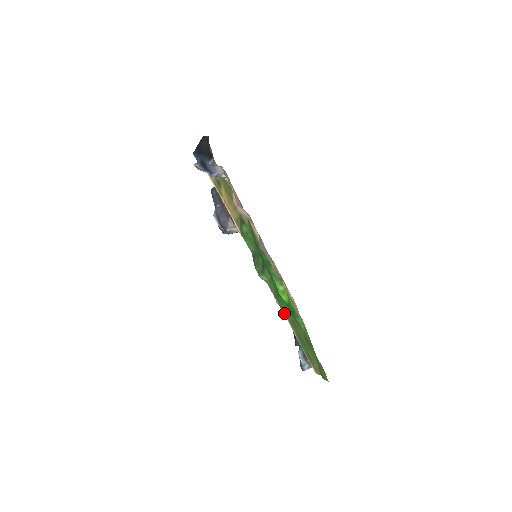
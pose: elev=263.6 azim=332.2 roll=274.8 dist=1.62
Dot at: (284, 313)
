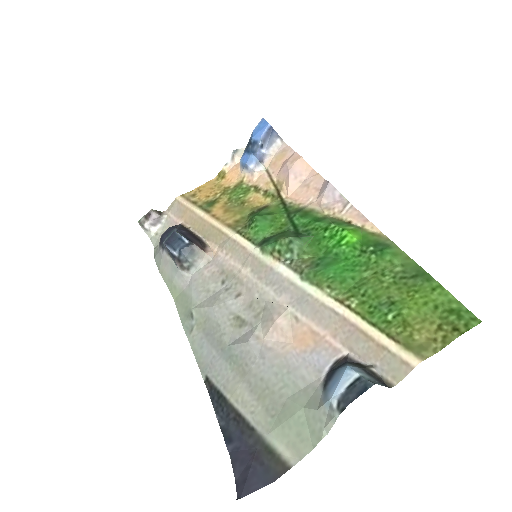
Dot at: (329, 286)
